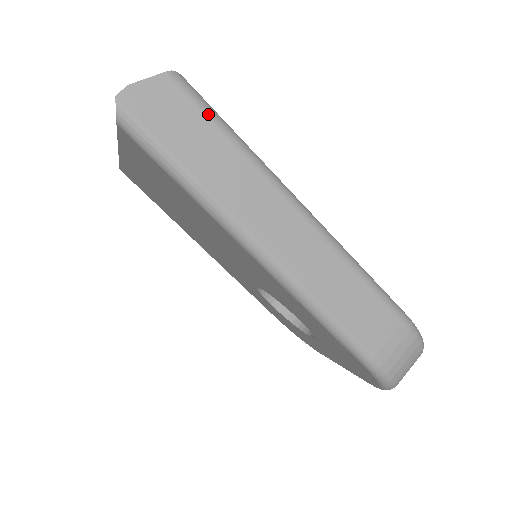
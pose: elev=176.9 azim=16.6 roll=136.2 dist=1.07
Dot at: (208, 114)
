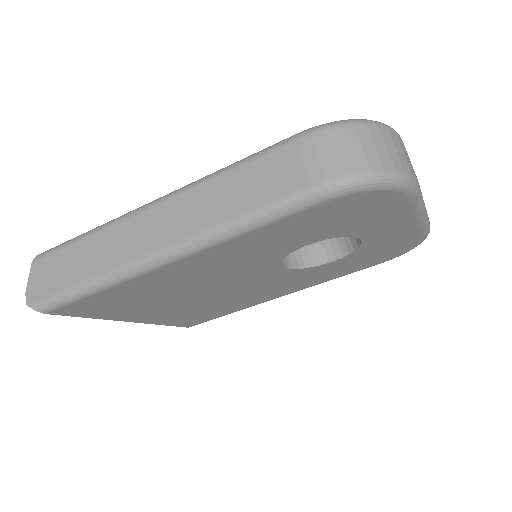
Dot at: (63, 247)
